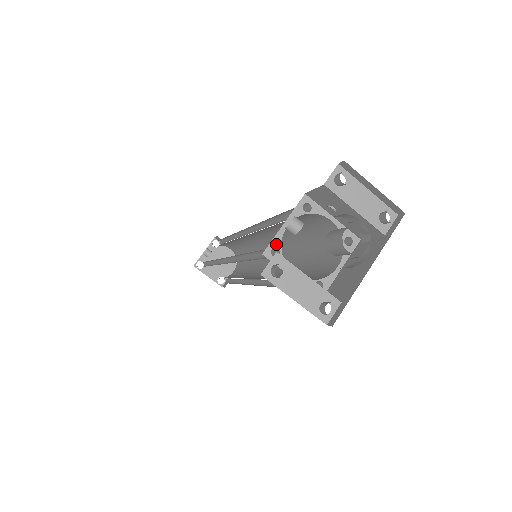
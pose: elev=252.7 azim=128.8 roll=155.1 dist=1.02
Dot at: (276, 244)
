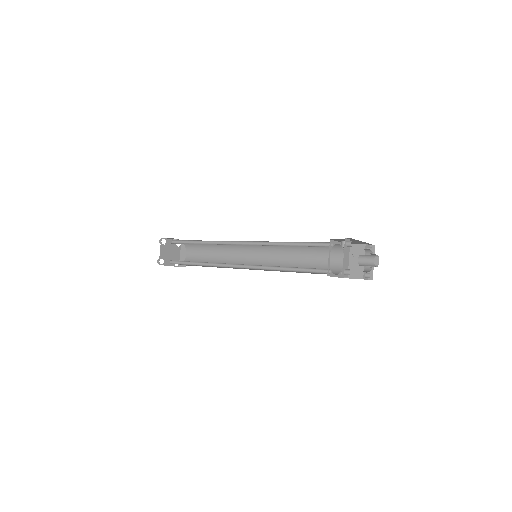
Dot at: (333, 243)
